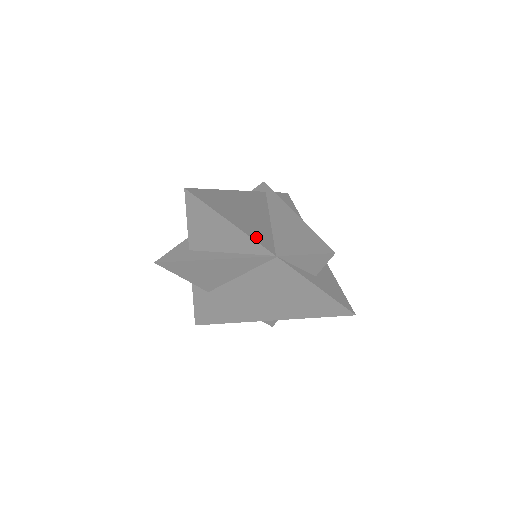
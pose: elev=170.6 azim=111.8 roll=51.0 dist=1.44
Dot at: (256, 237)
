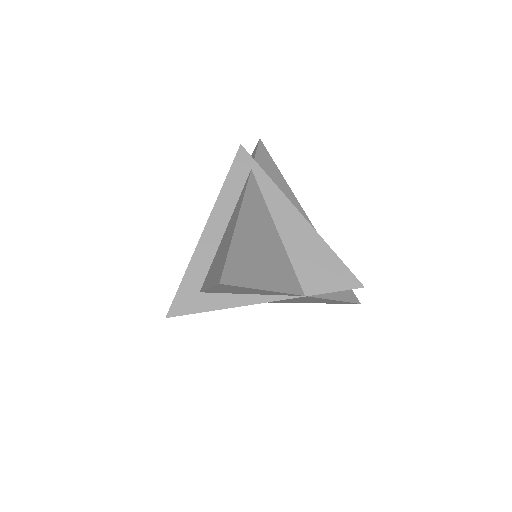
Dot at: (286, 286)
